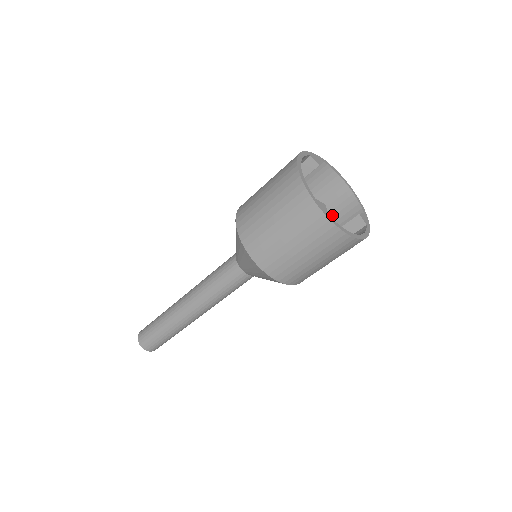
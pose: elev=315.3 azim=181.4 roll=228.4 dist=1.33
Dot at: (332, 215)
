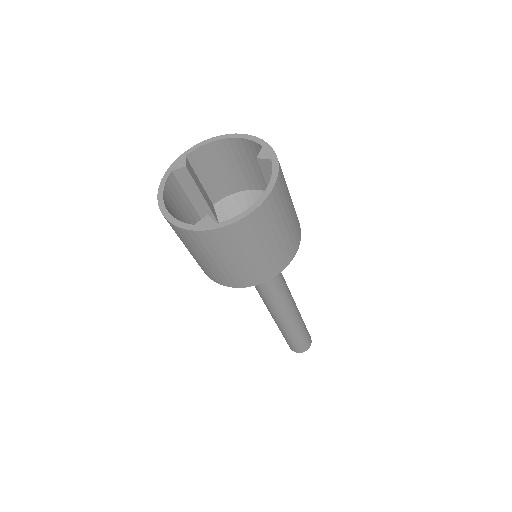
Dot at: (256, 166)
